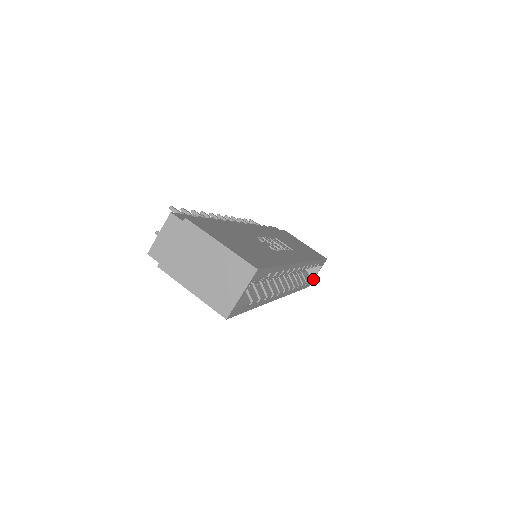
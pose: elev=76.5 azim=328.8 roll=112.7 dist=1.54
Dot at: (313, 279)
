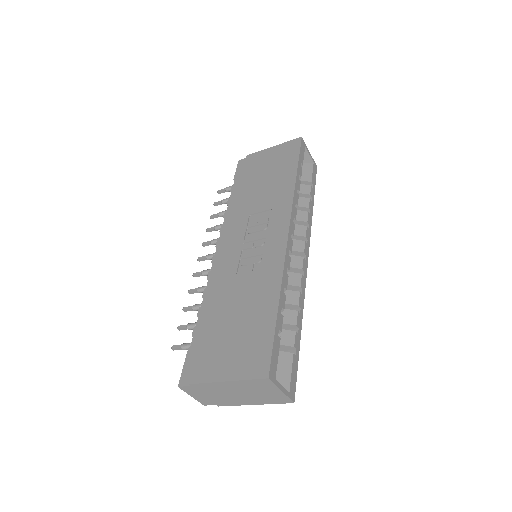
Dot at: (312, 160)
